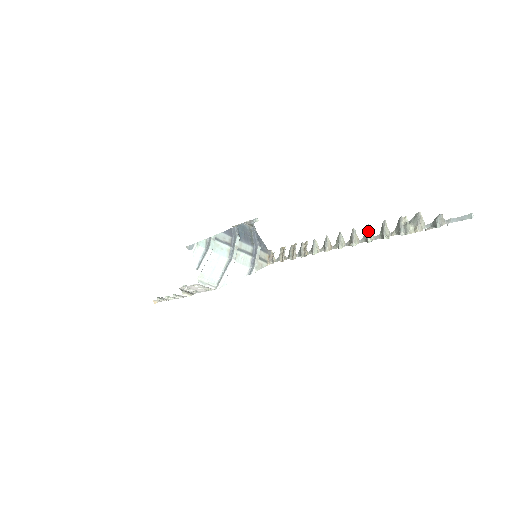
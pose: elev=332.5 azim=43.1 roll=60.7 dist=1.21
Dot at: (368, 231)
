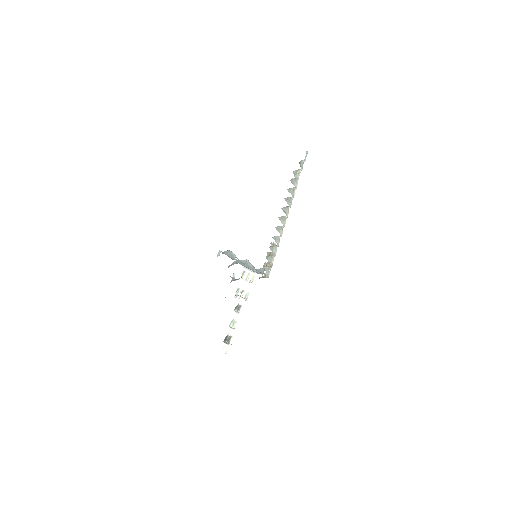
Dot at: (287, 198)
